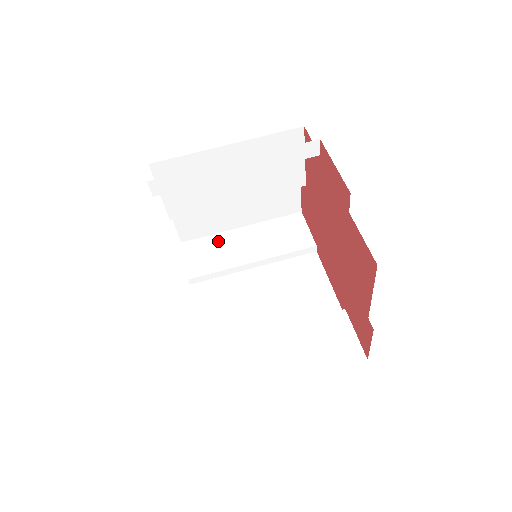
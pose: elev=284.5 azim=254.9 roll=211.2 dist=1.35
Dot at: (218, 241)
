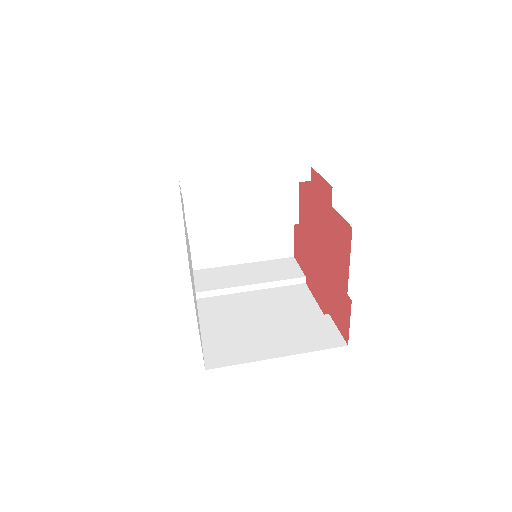
Dot at: (222, 271)
